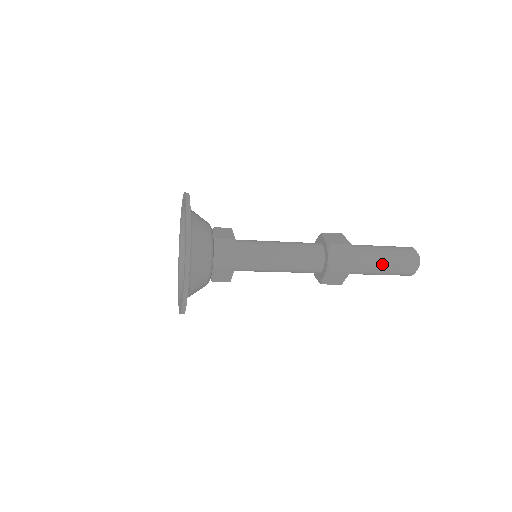
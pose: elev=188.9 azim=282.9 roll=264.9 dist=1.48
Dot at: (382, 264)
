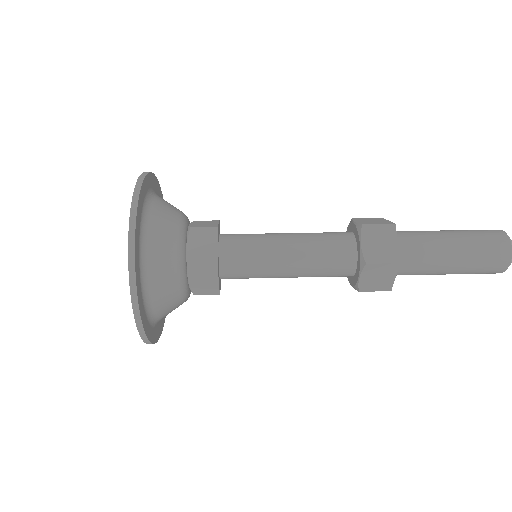
Dot at: (446, 272)
